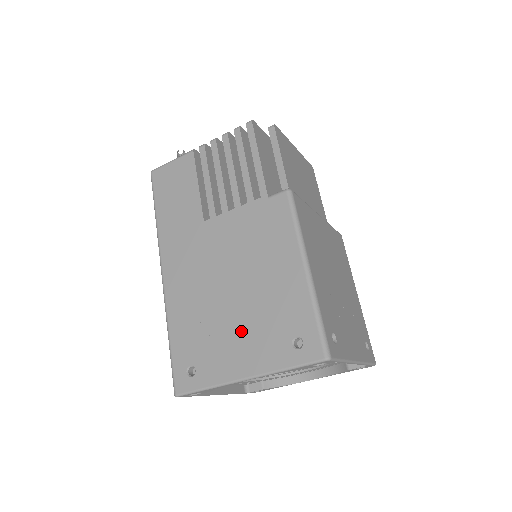
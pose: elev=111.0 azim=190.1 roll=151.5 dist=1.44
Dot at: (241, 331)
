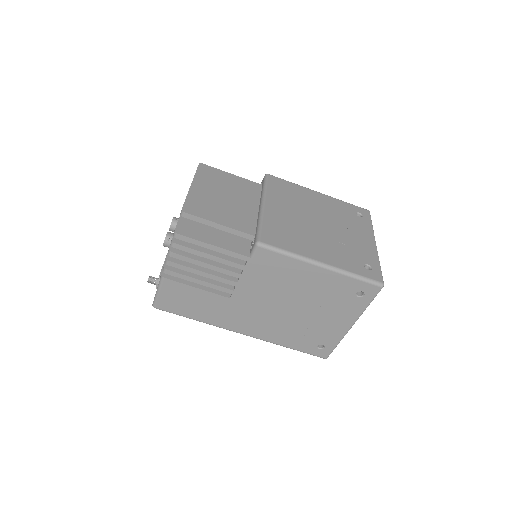
Dot at: (324, 315)
